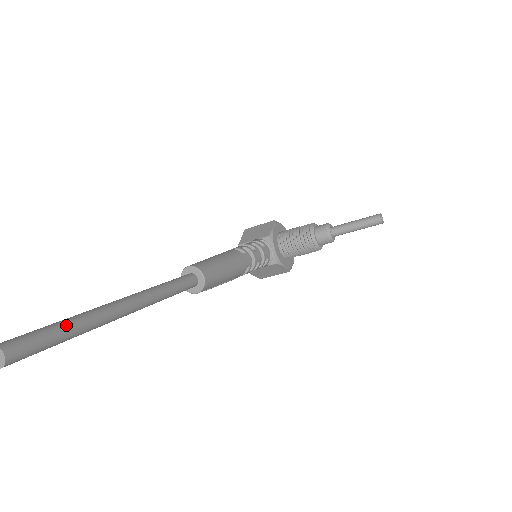
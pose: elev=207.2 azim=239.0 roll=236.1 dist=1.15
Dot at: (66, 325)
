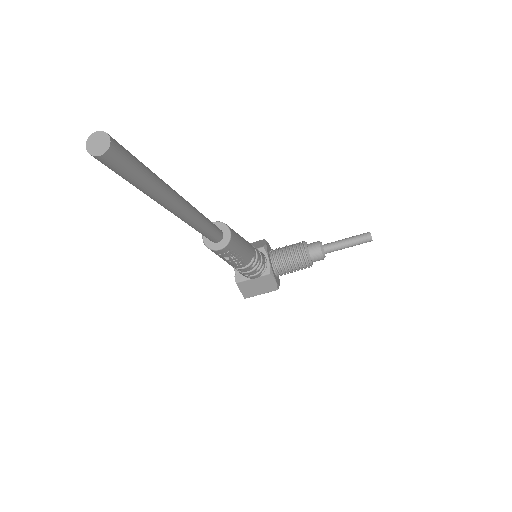
Dot at: (148, 168)
